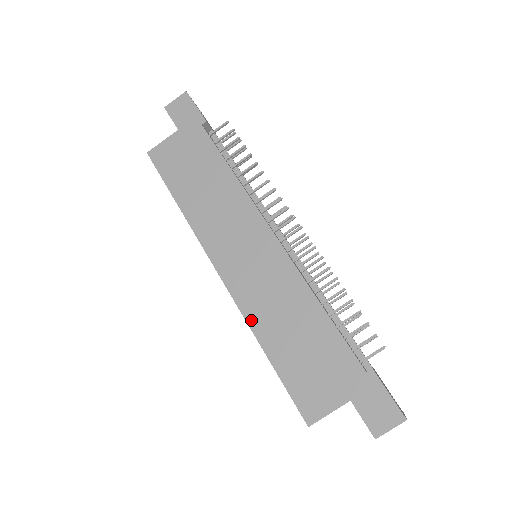
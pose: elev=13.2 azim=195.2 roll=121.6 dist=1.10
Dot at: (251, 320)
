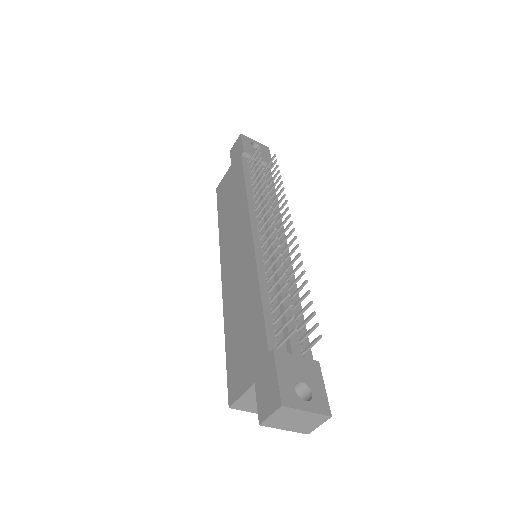
Dot at: (225, 309)
